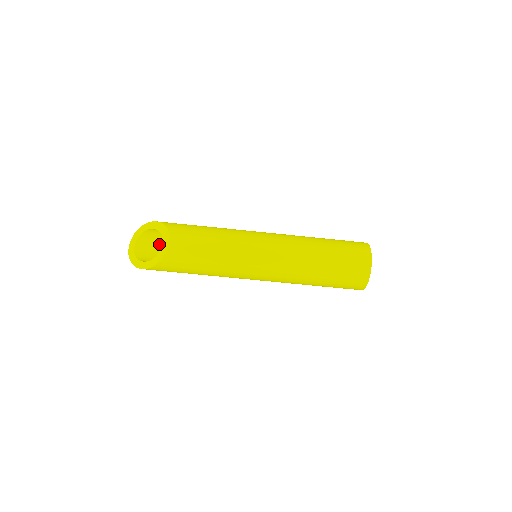
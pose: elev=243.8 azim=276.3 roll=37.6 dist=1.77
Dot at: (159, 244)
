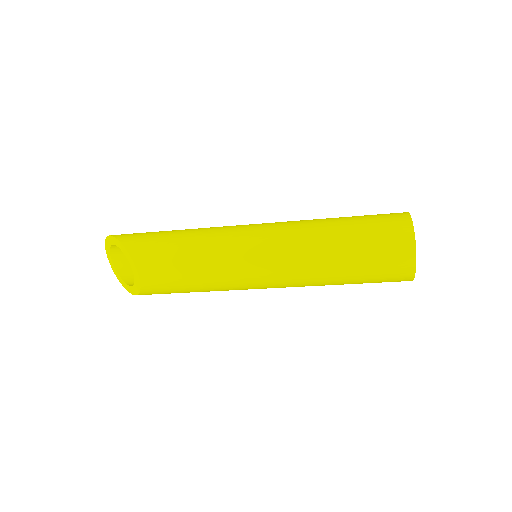
Dot at: occluded
